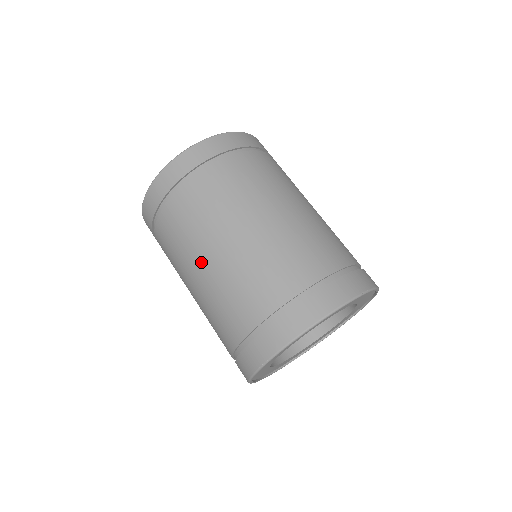
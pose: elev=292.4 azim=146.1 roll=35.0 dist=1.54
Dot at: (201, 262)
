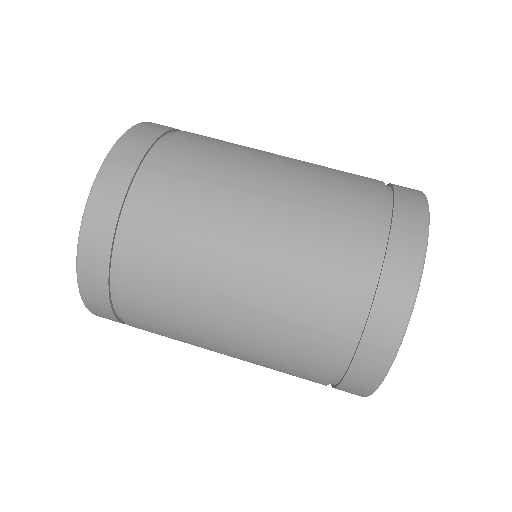
Dot at: (217, 350)
